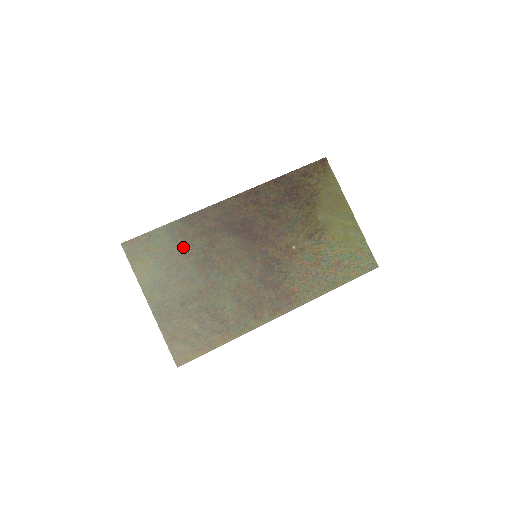
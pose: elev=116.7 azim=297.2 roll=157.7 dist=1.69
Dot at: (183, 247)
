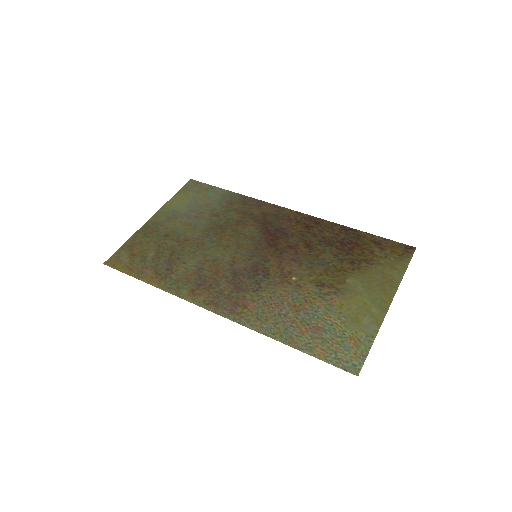
Dot at: (219, 209)
